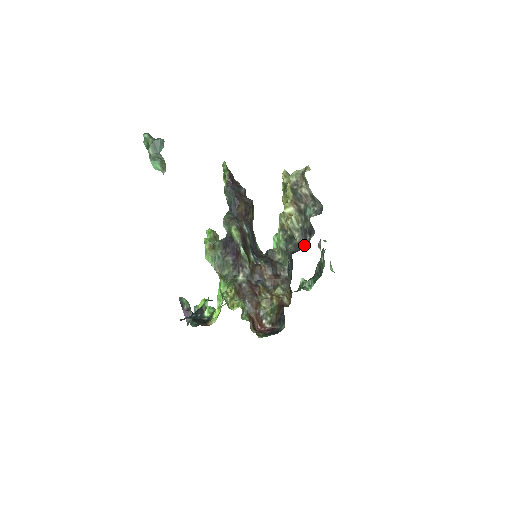
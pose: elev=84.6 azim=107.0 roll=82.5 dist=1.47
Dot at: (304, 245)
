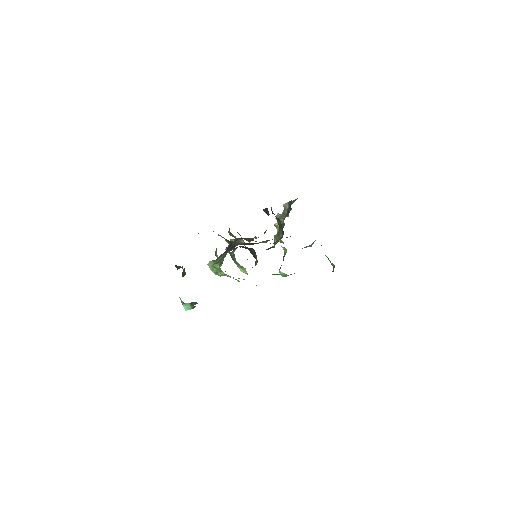
Dot at: occluded
